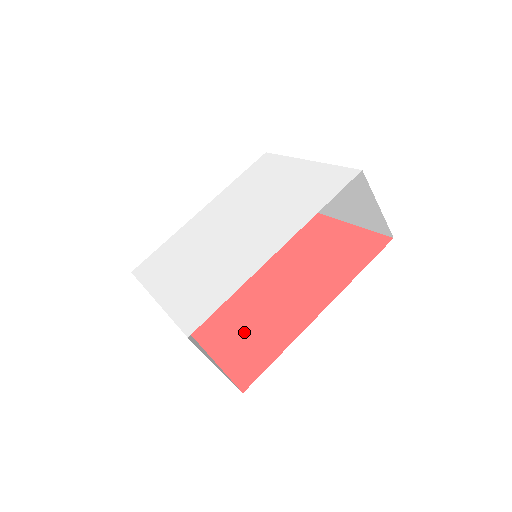
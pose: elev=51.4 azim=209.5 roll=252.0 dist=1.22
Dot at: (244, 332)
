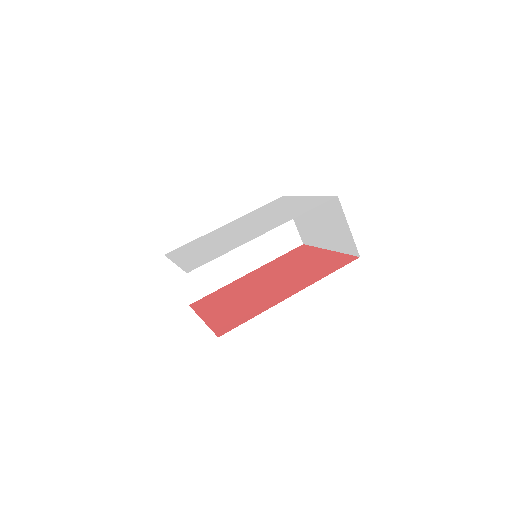
Dot at: (234, 308)
